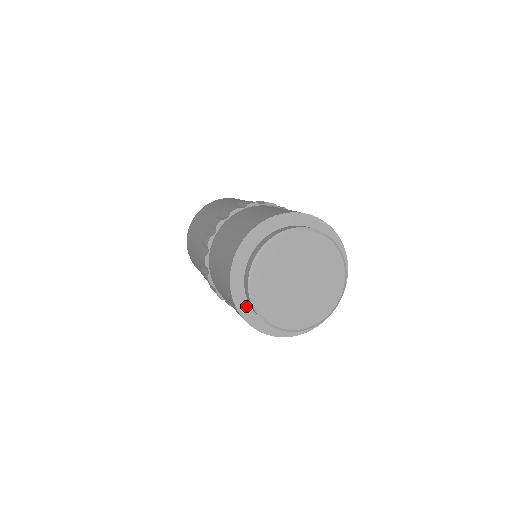
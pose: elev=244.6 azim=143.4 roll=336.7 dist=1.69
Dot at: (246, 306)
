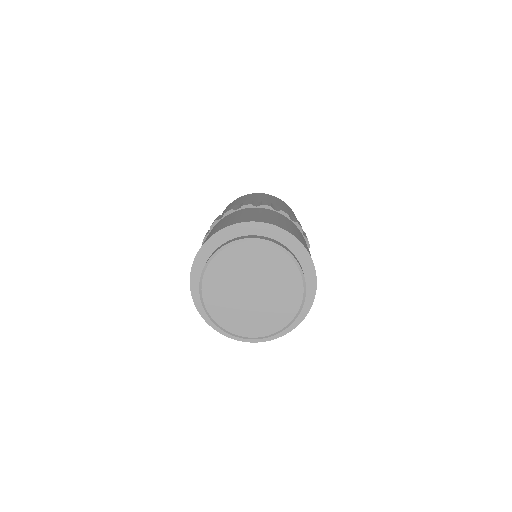
Dot at: (200, 274)
